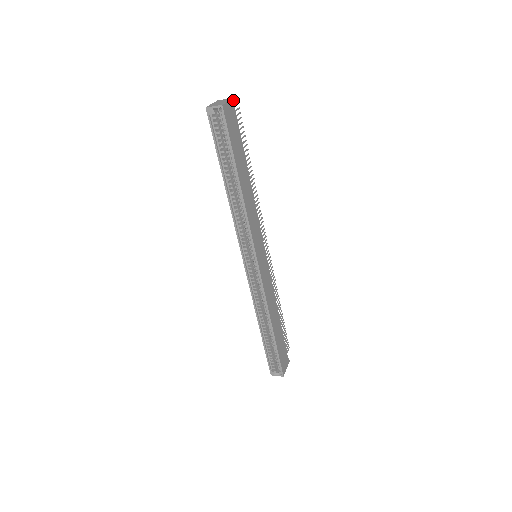
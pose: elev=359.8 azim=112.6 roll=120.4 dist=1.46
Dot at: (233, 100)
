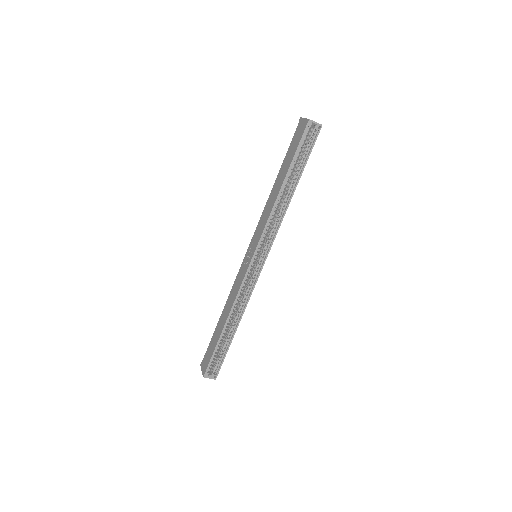
Dot at: occluded
